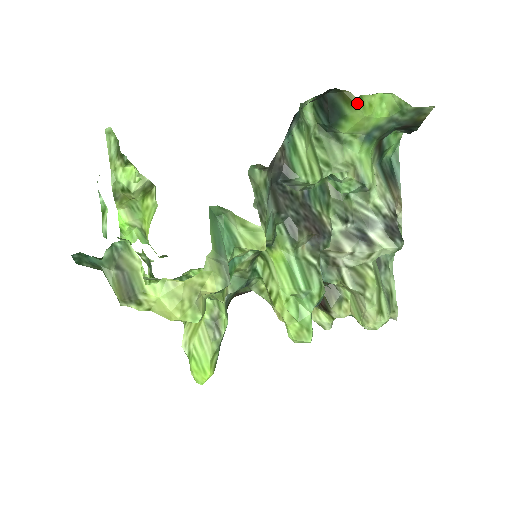
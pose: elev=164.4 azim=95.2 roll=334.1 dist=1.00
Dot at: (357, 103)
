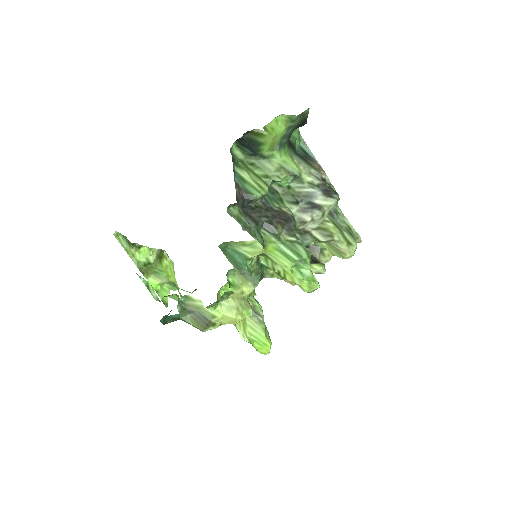
Dot at: (264, 133)
